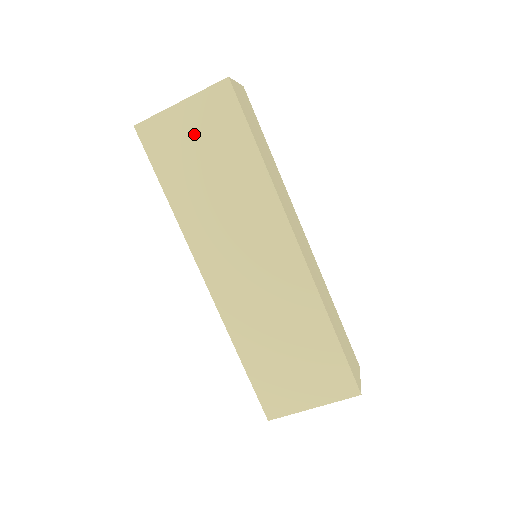
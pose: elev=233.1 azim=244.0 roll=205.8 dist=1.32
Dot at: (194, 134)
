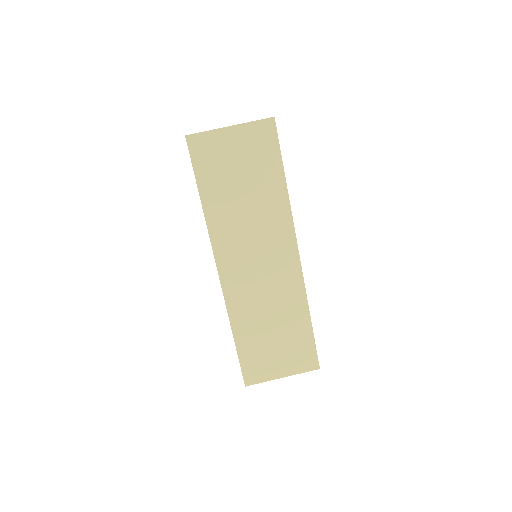
Dot at: (236, 154)
